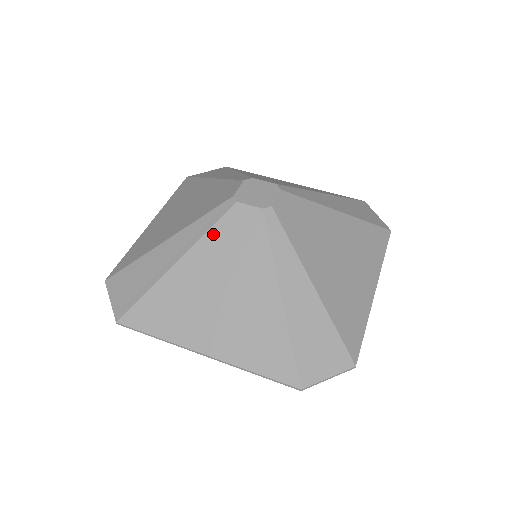
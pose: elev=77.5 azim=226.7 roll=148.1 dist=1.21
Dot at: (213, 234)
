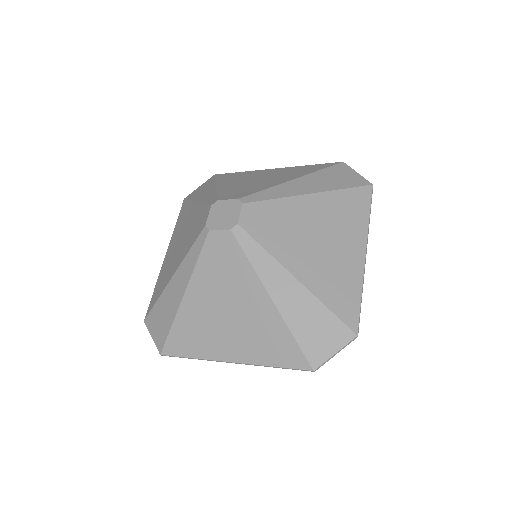
Dot at: (201, 264)
